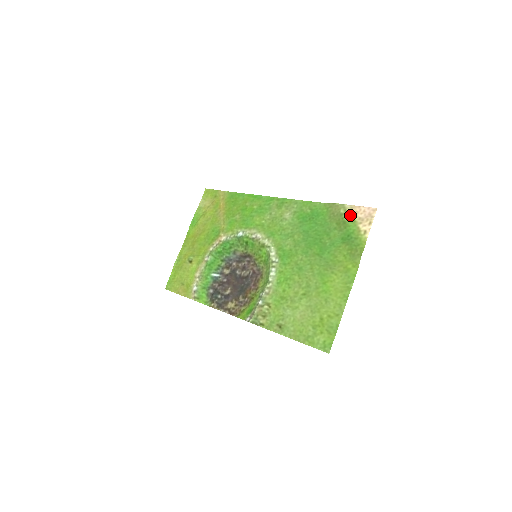
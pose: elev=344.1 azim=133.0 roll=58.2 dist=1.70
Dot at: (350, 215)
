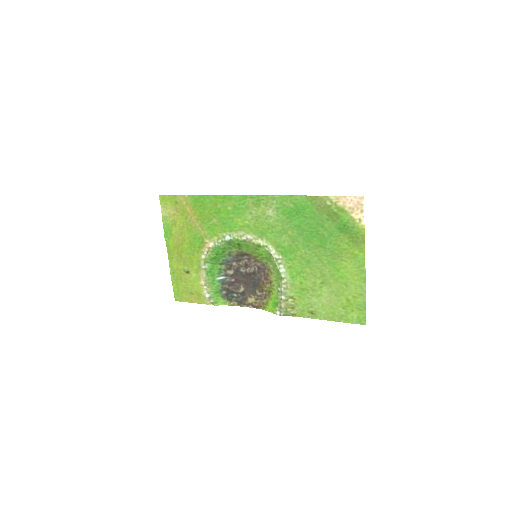
Dot at: (338, 206)
